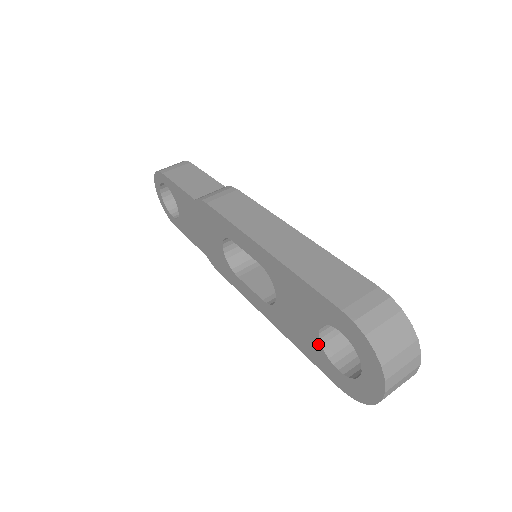
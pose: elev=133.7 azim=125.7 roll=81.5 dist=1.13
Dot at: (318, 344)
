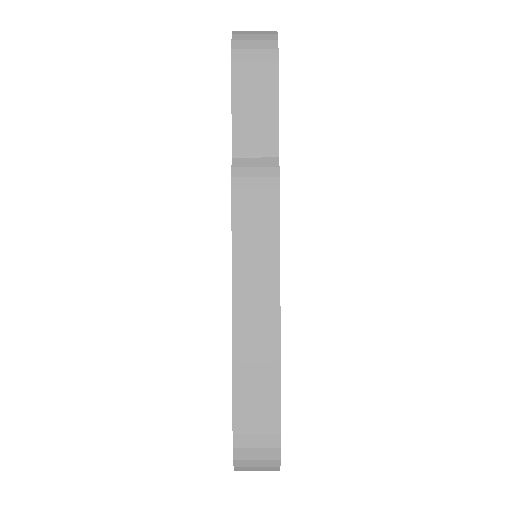
Dot at: occluded
